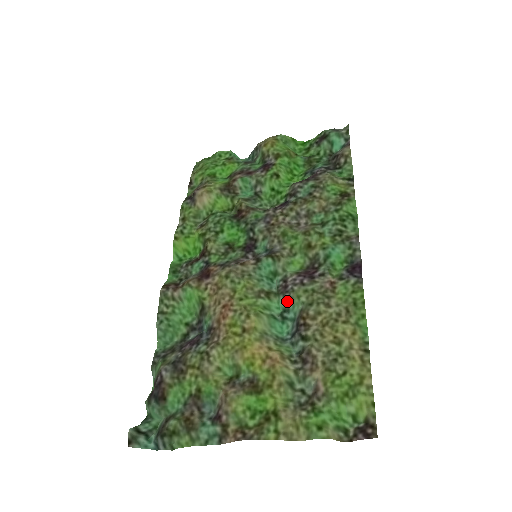
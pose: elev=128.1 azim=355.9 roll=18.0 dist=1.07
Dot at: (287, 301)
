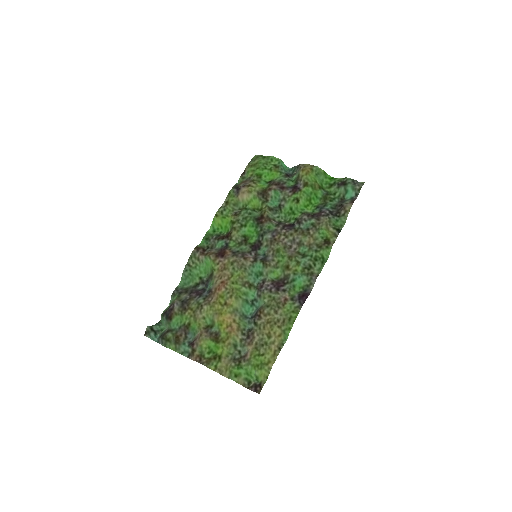
Dot at: (258, 296)
